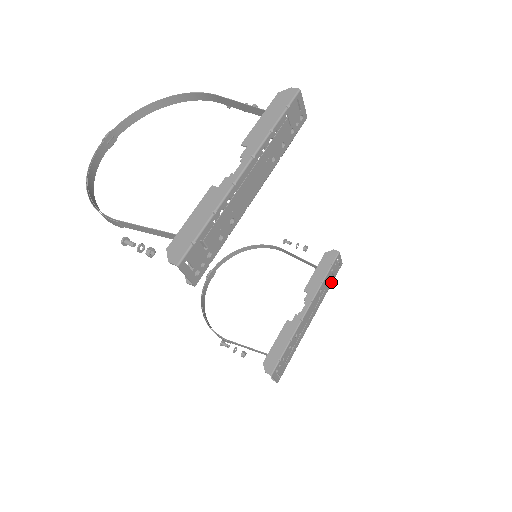
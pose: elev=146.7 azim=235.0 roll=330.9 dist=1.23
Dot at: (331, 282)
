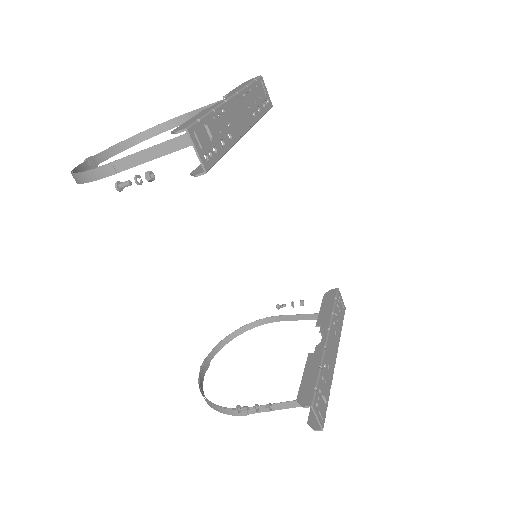
Dot at: (341, 321)
